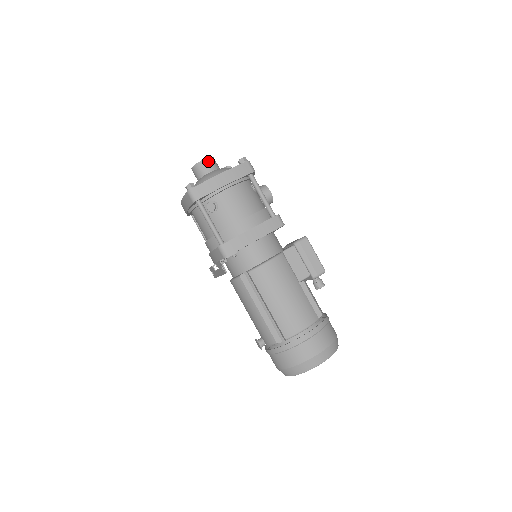
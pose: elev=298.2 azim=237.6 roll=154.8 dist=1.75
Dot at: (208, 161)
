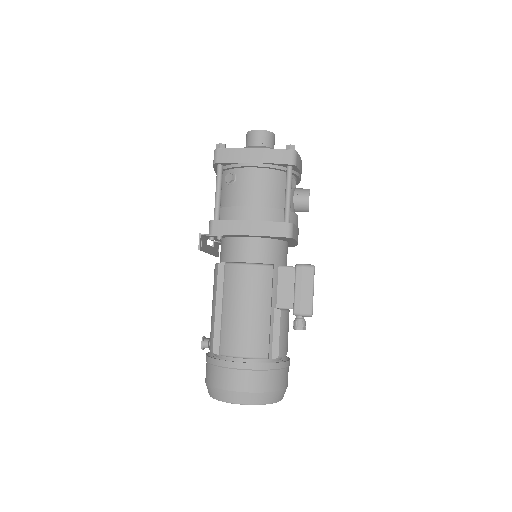
Dot at: (262, 133)
